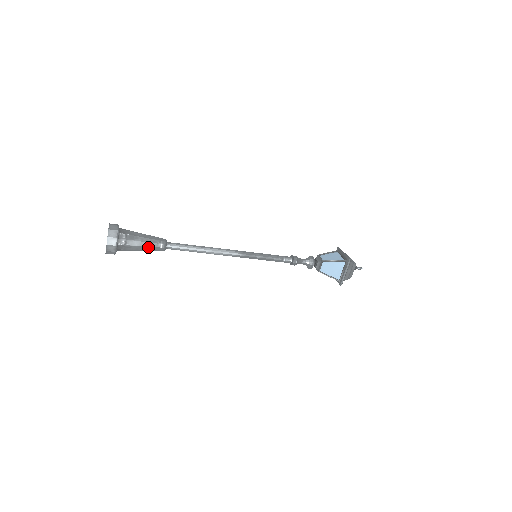
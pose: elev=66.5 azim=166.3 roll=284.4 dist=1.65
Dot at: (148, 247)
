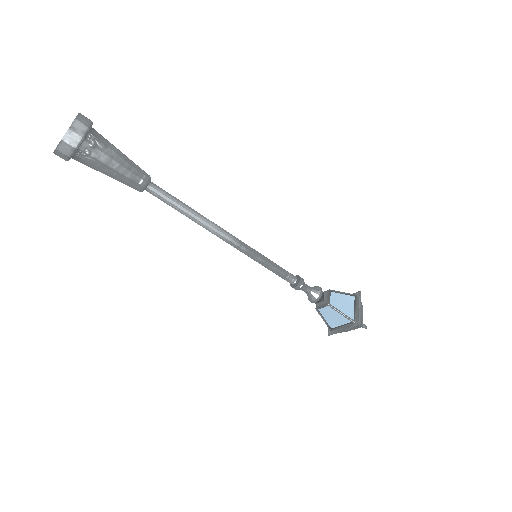
Dot at: (128, 164)
